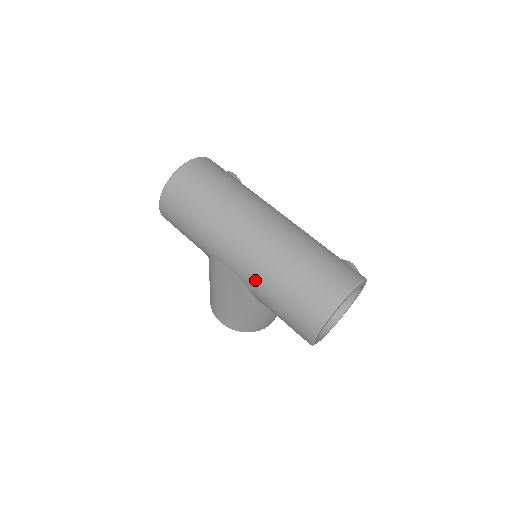
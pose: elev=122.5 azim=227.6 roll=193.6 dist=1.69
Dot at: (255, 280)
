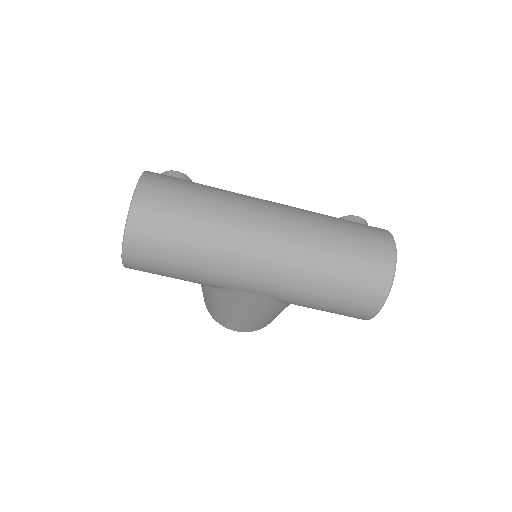
Dot at: (291, 294)
